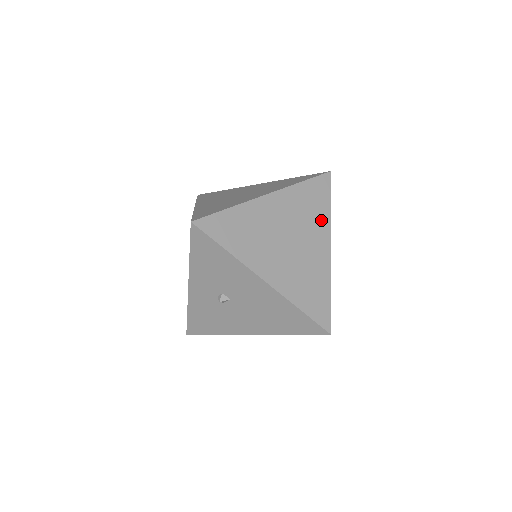
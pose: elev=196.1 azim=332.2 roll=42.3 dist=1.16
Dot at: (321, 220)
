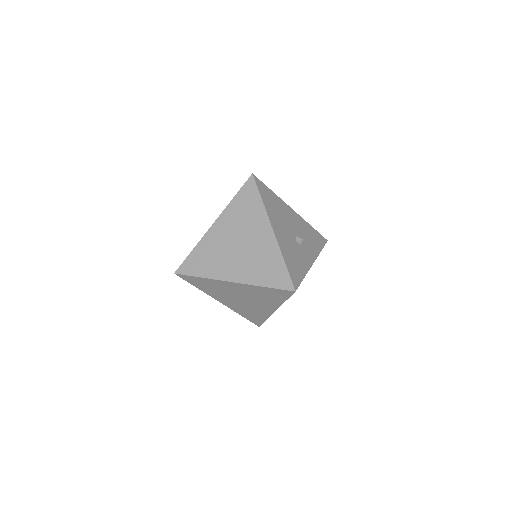
Dot at: (273, 302)
